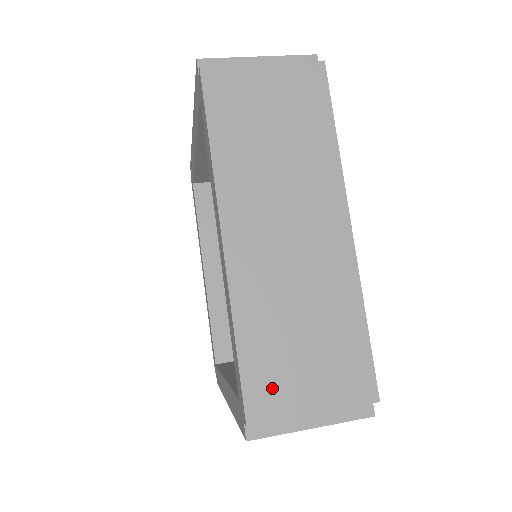
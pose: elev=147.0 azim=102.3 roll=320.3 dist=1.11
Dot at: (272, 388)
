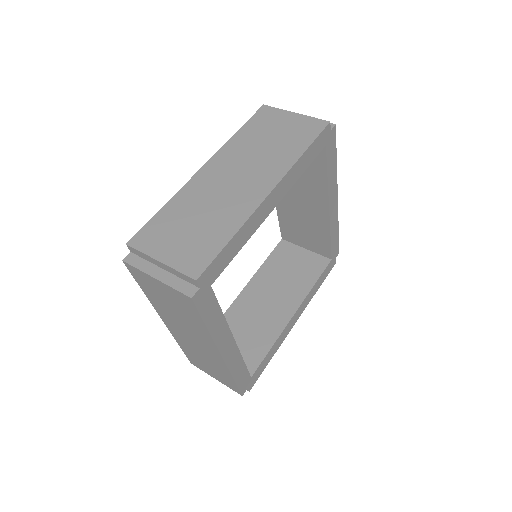
Dot at: (154, 236)
